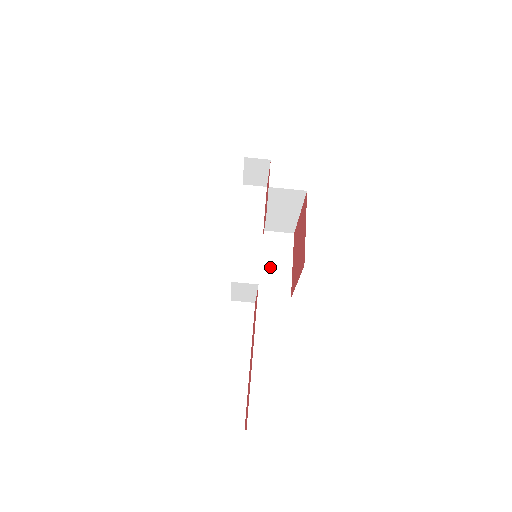
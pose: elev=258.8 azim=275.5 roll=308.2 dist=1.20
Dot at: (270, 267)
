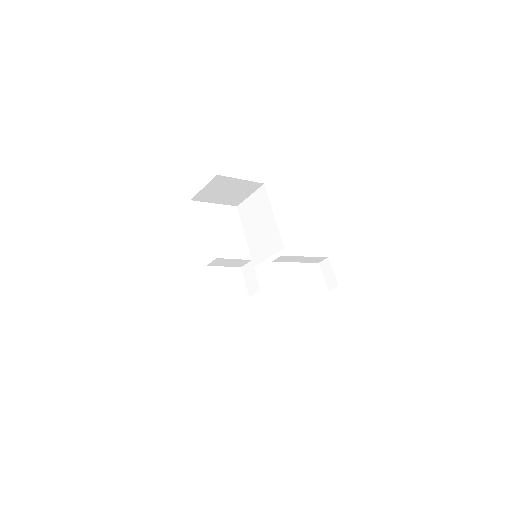
Dot at: (233, 190)
